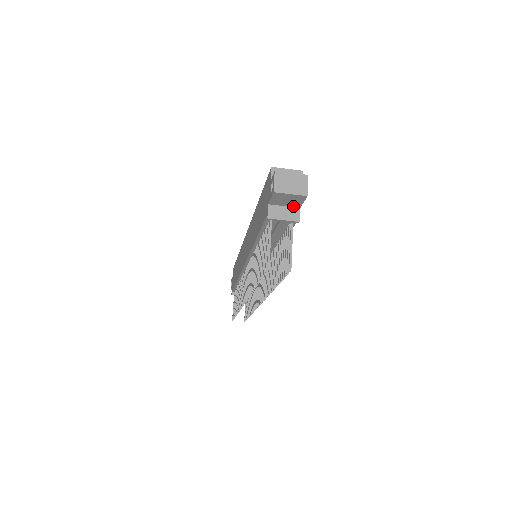
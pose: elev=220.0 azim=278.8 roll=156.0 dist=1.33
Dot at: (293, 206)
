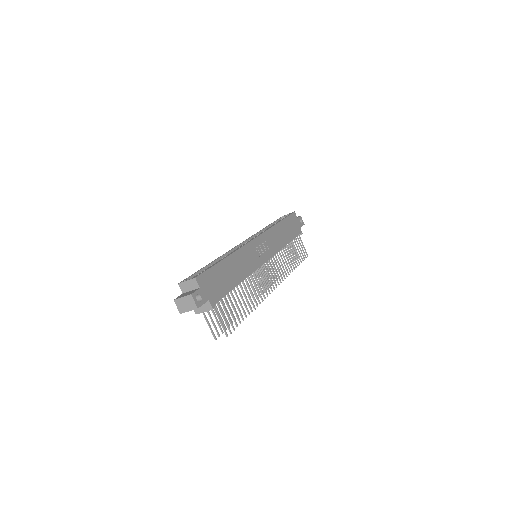
Dot at: occluded
